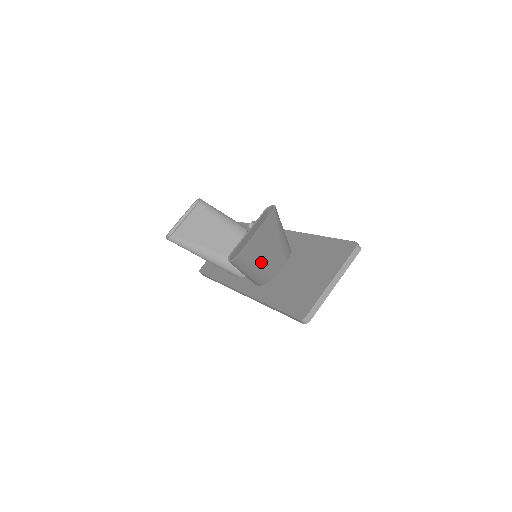
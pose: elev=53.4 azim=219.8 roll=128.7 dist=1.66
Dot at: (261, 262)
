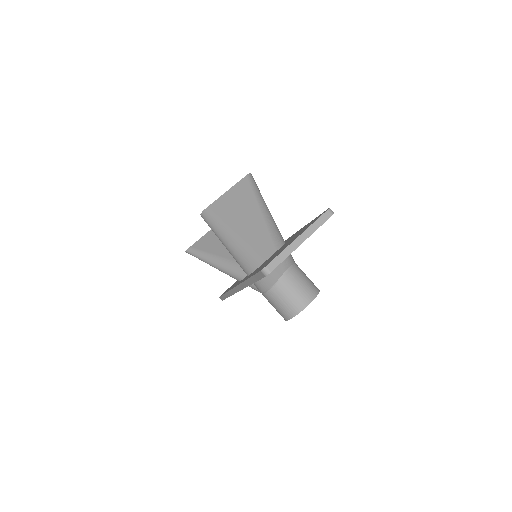
Dot at: (240, 232)
